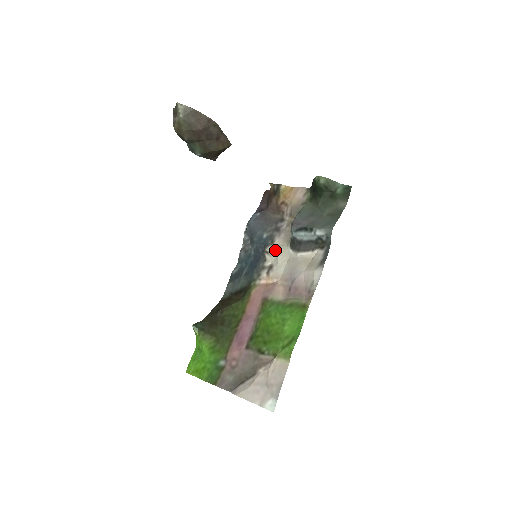
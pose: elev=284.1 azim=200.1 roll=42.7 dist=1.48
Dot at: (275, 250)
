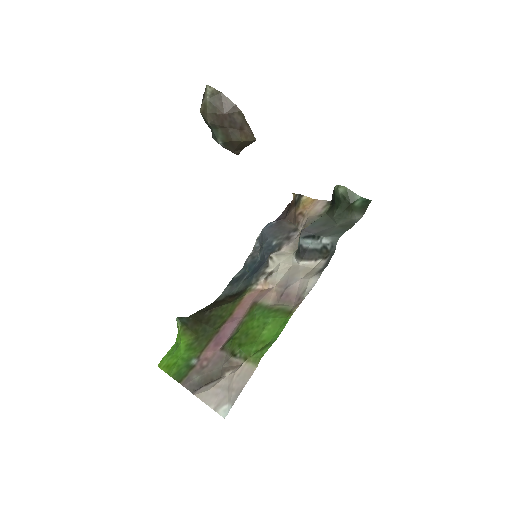
Dot at: (279, 256)
